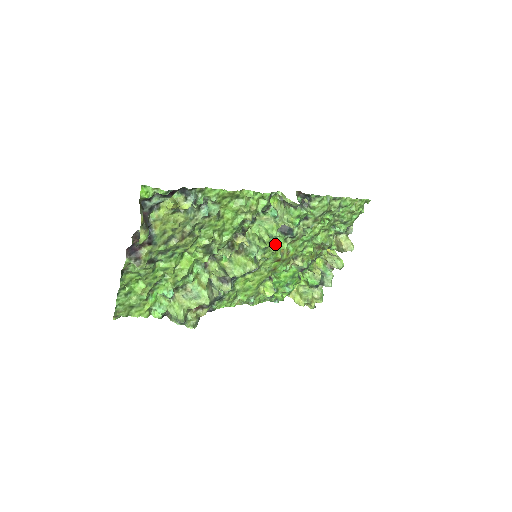
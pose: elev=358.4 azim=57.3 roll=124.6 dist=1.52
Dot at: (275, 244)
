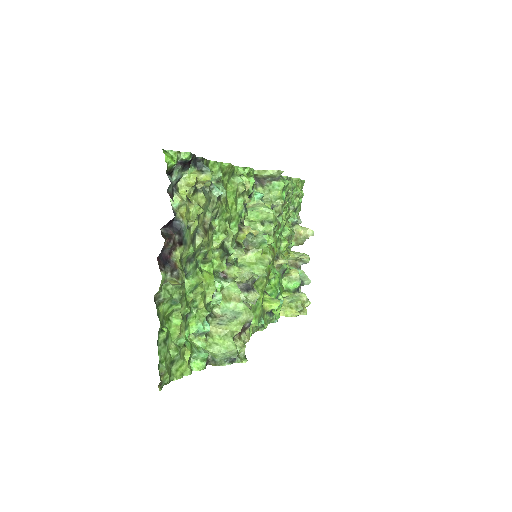
Dot at: occluded
